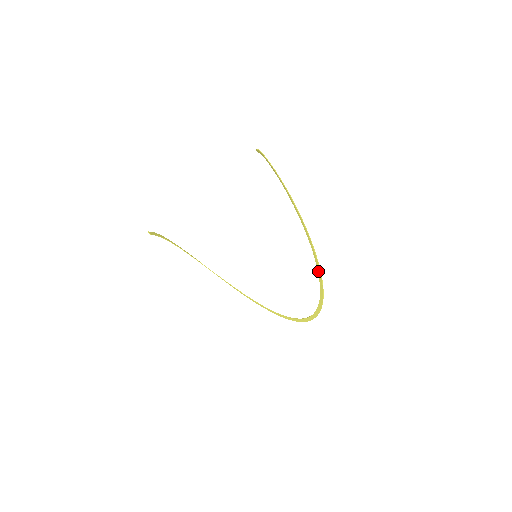
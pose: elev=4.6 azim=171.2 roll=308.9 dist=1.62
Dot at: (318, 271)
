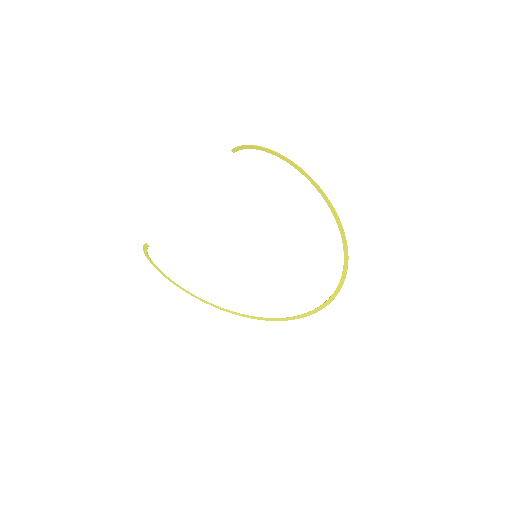
Dot at: (344, 251)
